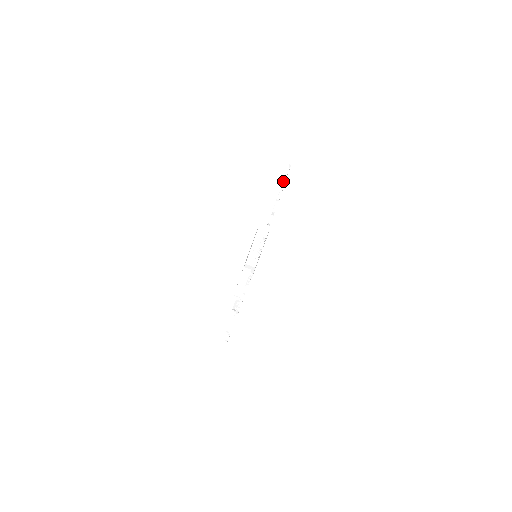
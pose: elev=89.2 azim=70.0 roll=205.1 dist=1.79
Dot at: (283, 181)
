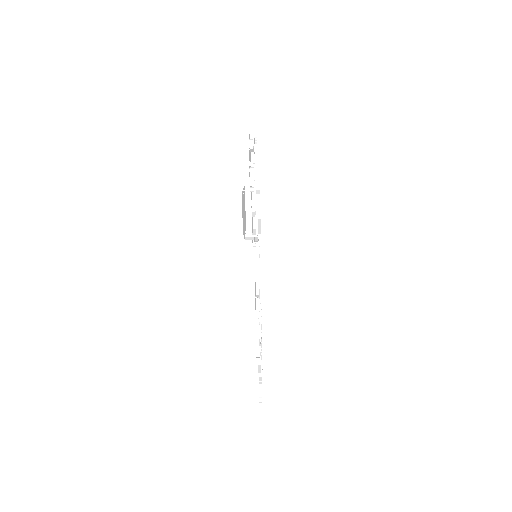
Dot at: (251, 206)
